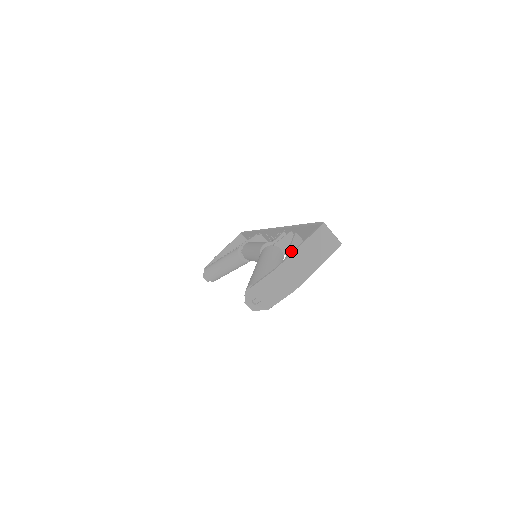
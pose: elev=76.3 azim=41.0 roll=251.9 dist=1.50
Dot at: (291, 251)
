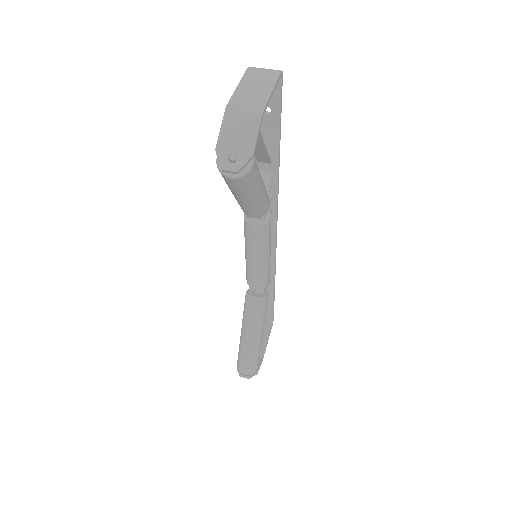
Dot at: occluded
